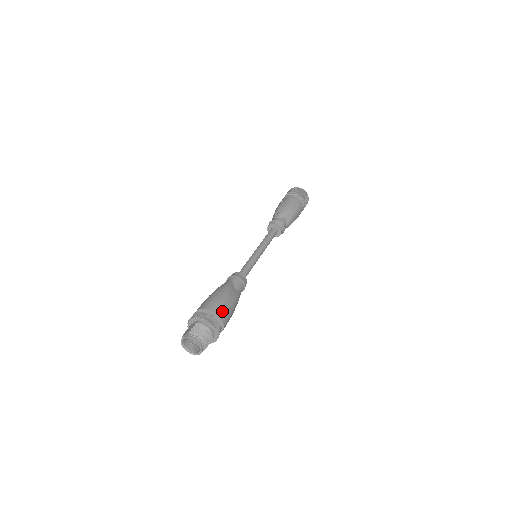
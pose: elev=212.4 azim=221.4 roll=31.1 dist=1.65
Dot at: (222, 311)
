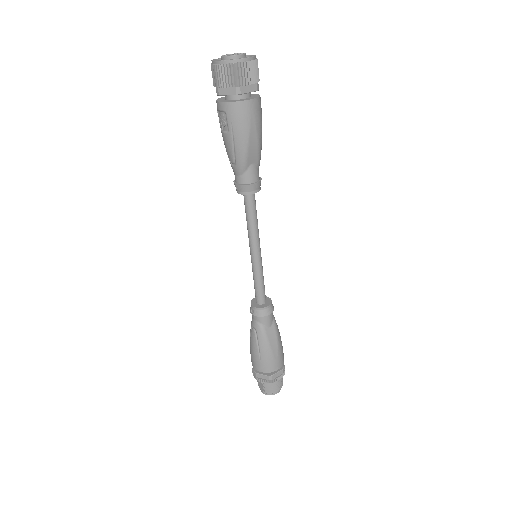
Dot at: (277, 364)
